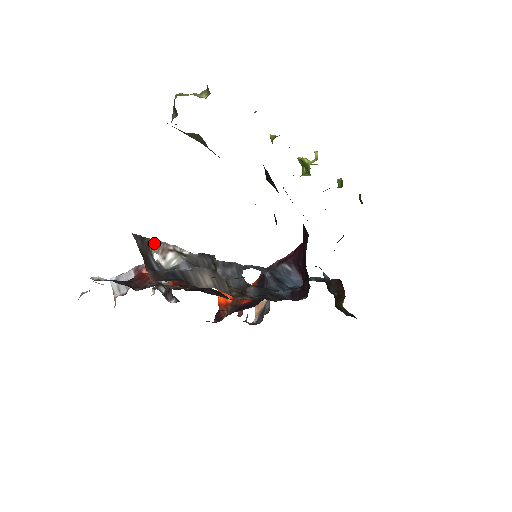
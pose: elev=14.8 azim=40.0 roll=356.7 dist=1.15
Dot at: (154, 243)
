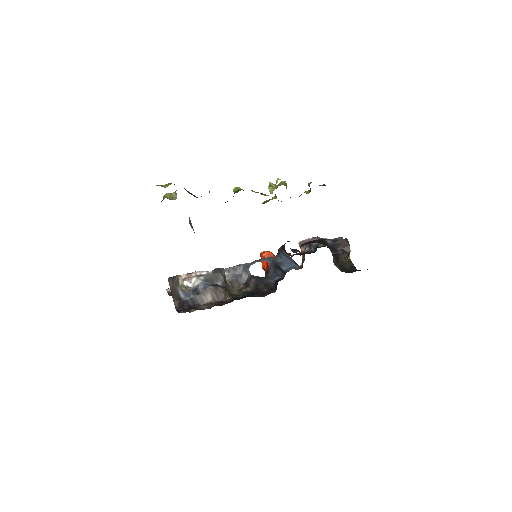
Dot at: (182, 277)
